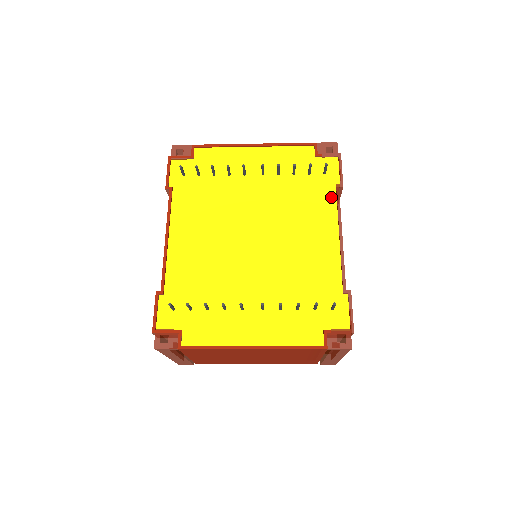
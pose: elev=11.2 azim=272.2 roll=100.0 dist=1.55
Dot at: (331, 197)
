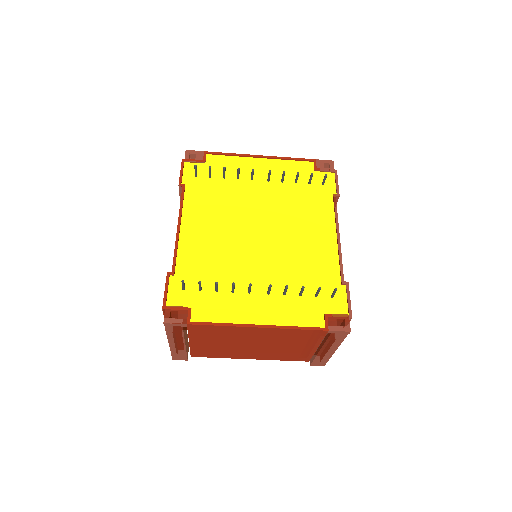
Dot at: (329, 204)
